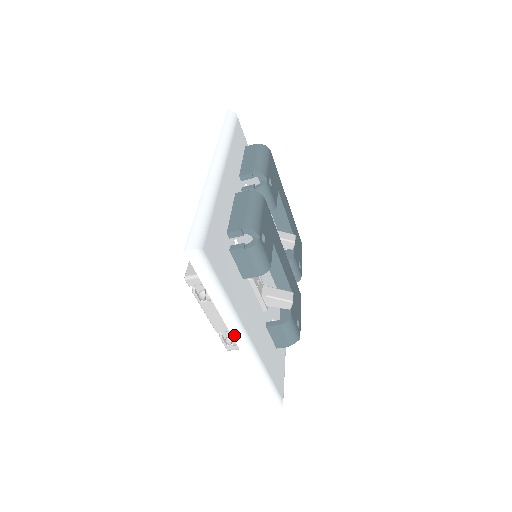
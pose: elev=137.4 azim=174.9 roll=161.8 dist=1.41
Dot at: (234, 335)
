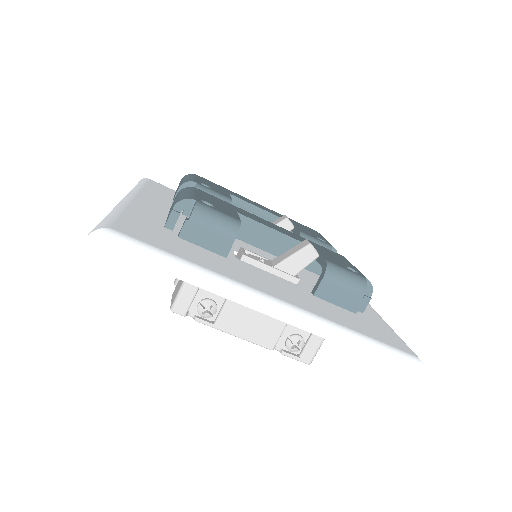
Dot at: (249, 305)
